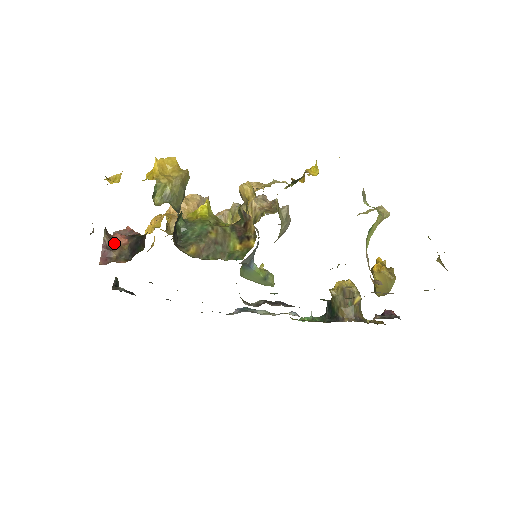
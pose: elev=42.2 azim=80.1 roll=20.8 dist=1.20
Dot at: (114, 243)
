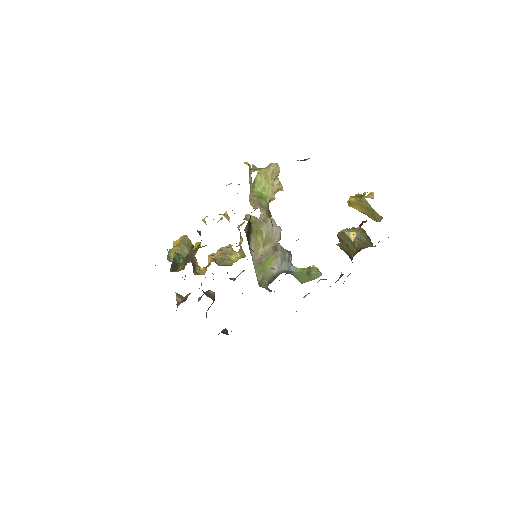
Dot at: occluded
